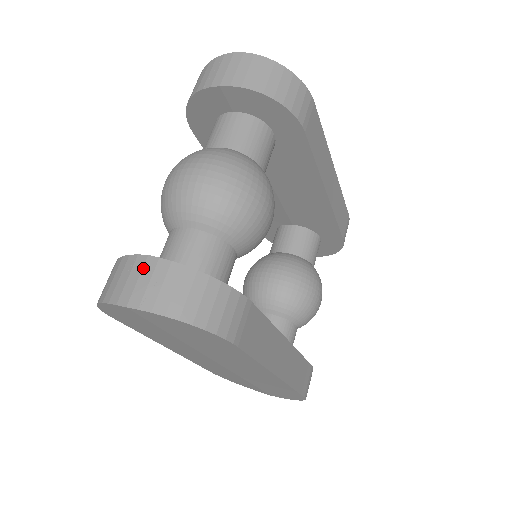
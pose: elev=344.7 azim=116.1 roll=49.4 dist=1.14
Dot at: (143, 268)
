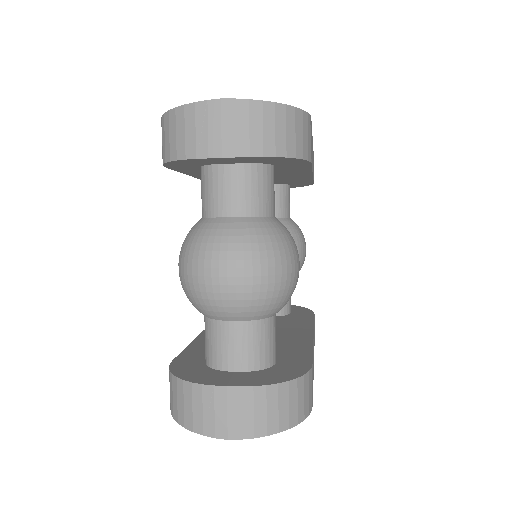
Dot at: (227, 400)
